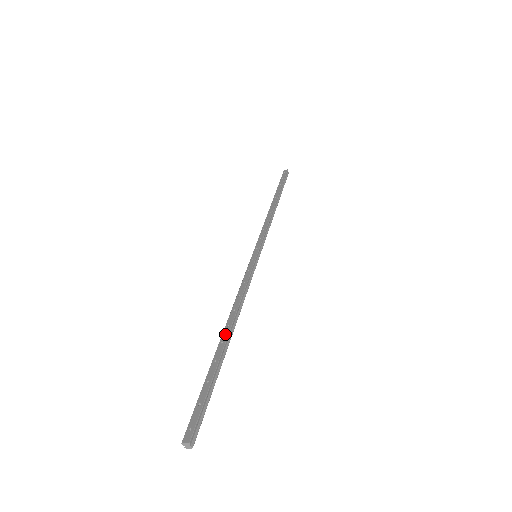
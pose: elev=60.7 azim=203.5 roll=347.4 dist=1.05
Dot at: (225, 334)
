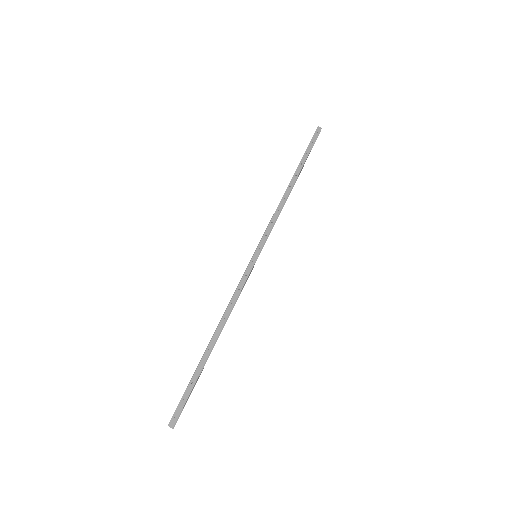
Dot at: (212, 342)
